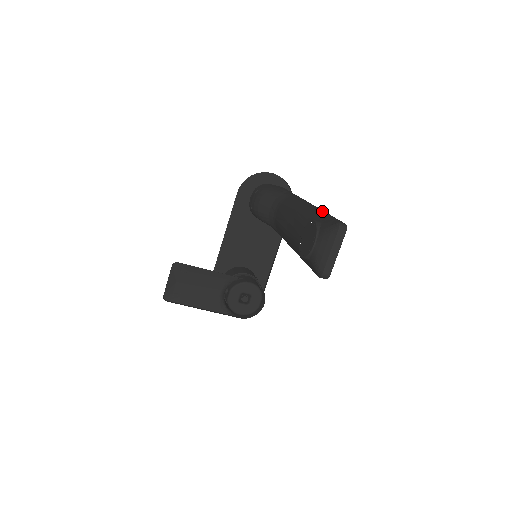
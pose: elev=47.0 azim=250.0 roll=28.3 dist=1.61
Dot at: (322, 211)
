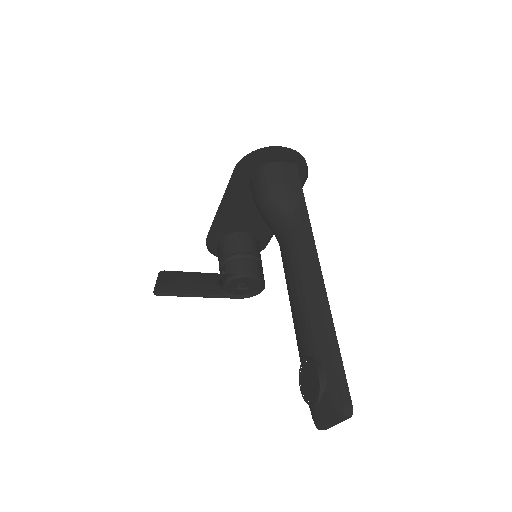
Dot at: (332, 339)
